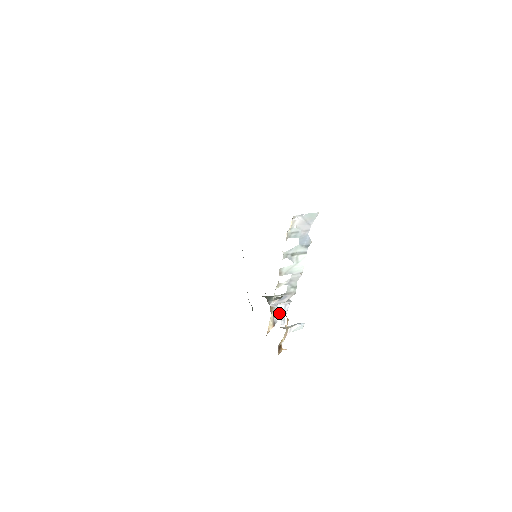
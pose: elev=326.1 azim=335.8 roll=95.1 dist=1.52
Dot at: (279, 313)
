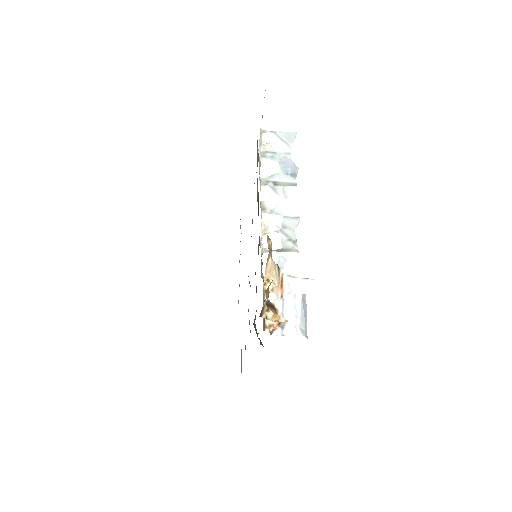
Dot at: (287, 307)
